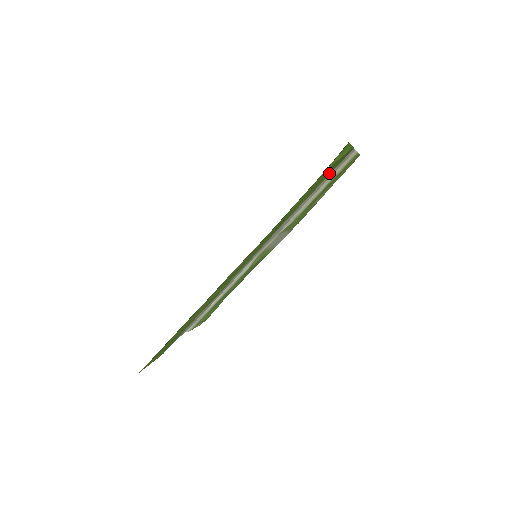
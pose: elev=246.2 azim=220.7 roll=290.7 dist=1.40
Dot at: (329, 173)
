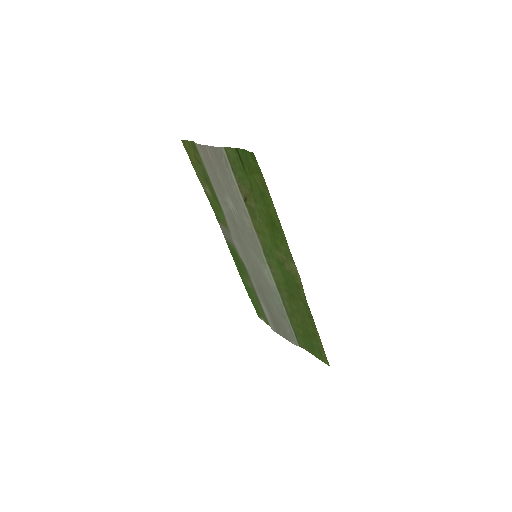
Dot at: (242, 175)
